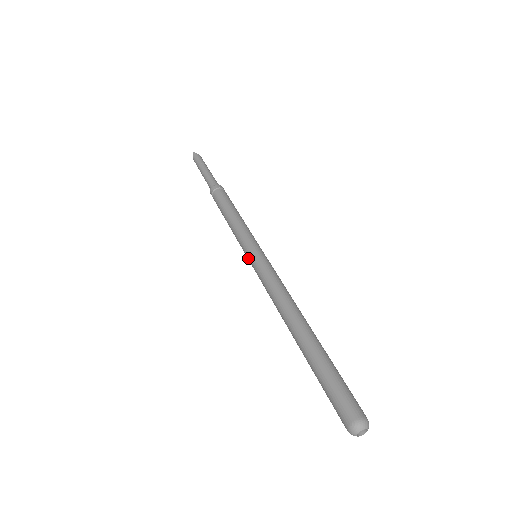
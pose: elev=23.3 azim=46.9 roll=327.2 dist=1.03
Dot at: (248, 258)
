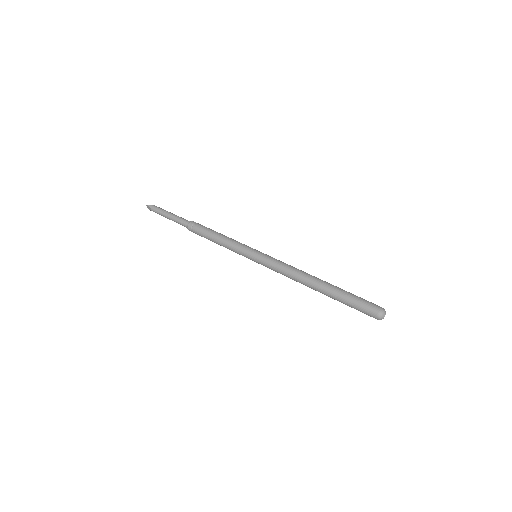
Dot at: (253, 260)
